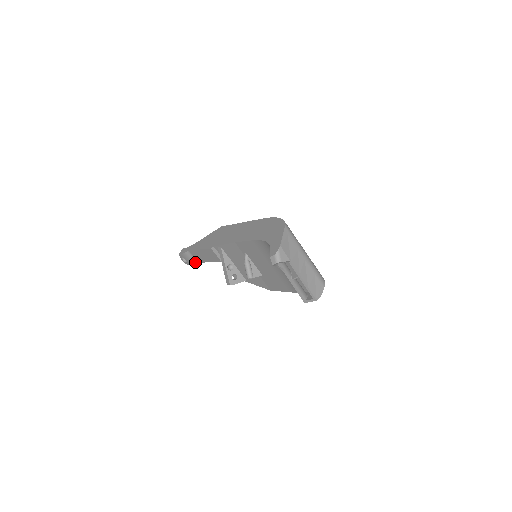
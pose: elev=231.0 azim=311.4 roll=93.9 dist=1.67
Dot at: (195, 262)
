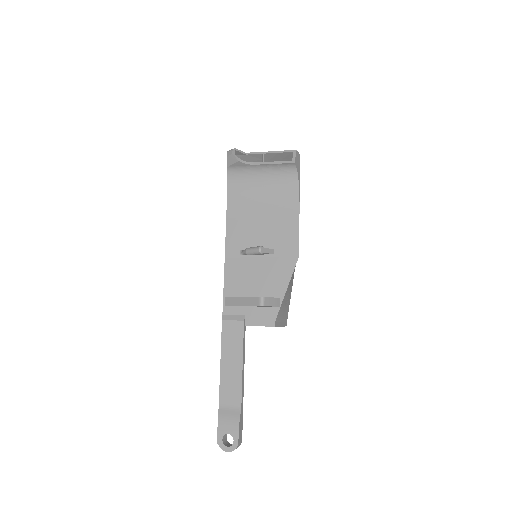
Dot at: (238, 413)
